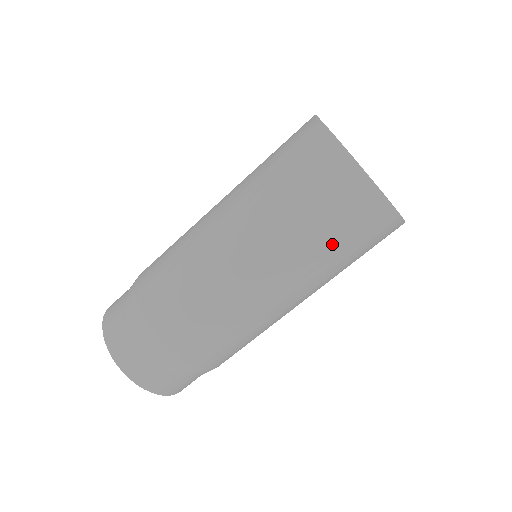
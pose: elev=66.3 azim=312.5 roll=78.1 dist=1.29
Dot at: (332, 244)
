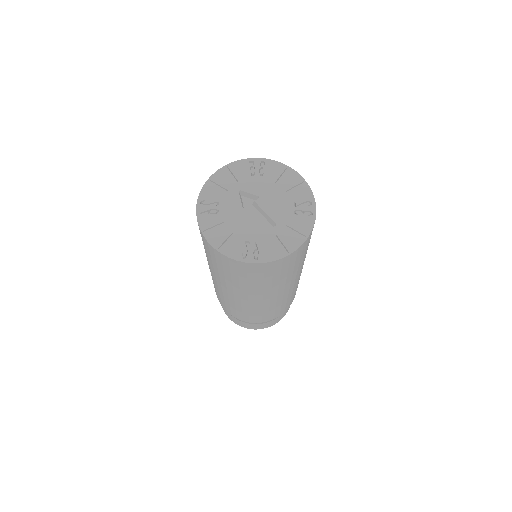
Dot at: (304, 256)
